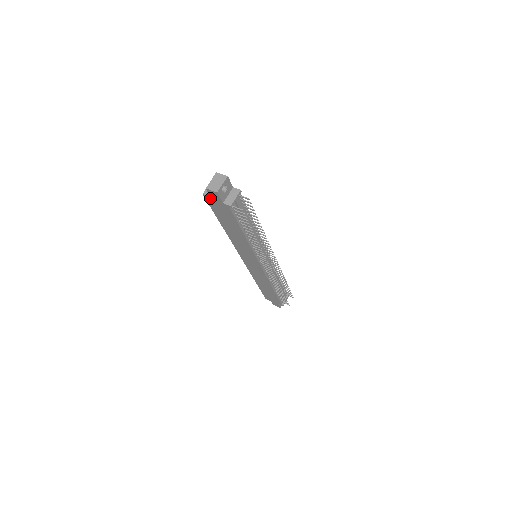
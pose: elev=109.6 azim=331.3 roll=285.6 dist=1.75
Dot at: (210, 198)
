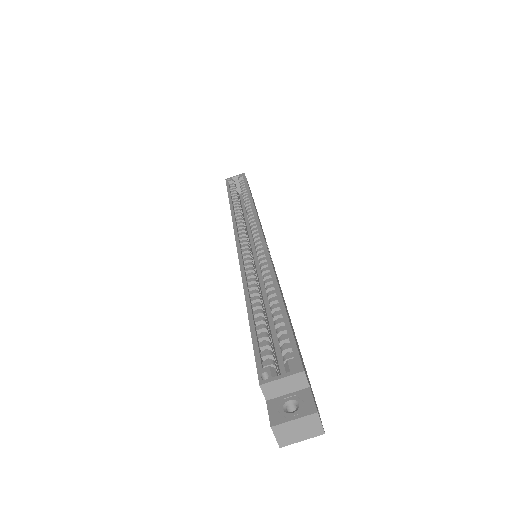
Dot at: (264, 392)
